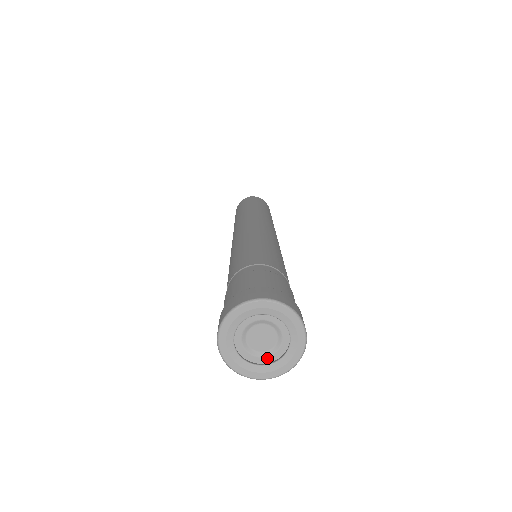
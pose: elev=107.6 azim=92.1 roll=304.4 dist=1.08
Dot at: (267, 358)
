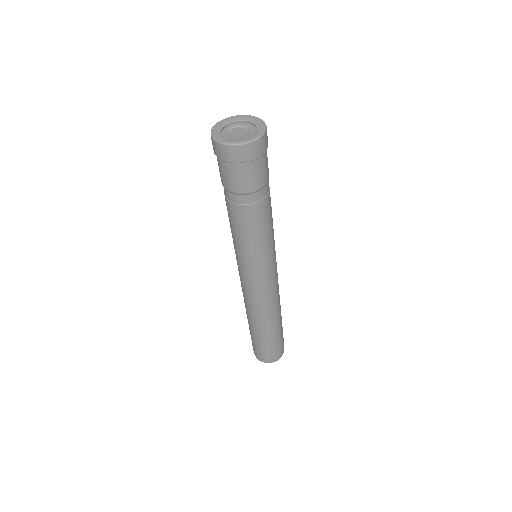
Dot at: (236, 139)
